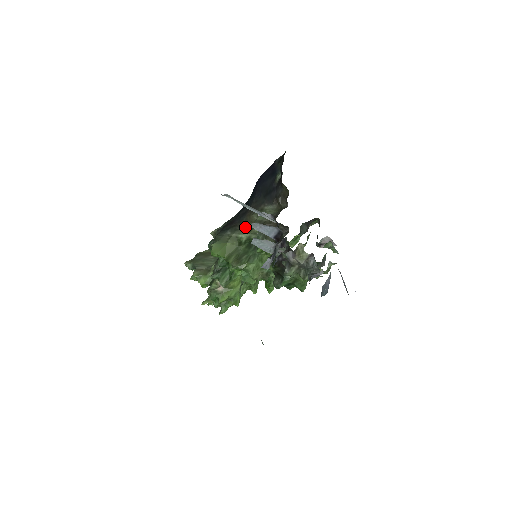
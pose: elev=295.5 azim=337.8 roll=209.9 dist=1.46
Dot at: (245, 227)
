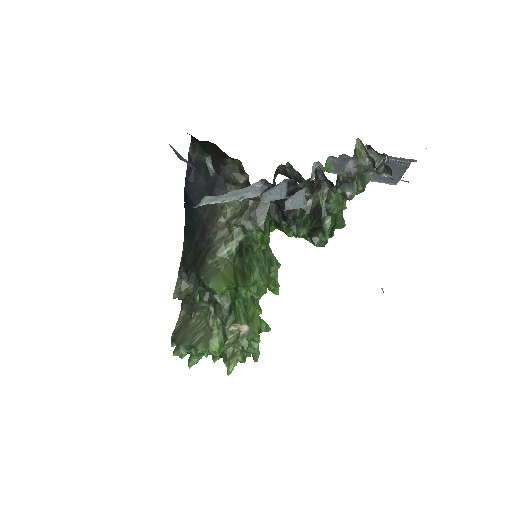
Dot at: (221, 240)
